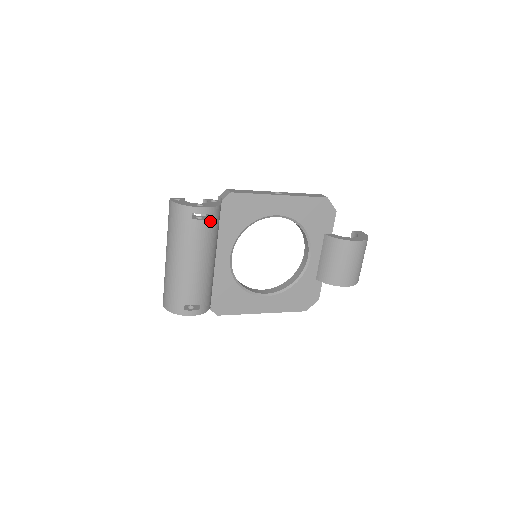
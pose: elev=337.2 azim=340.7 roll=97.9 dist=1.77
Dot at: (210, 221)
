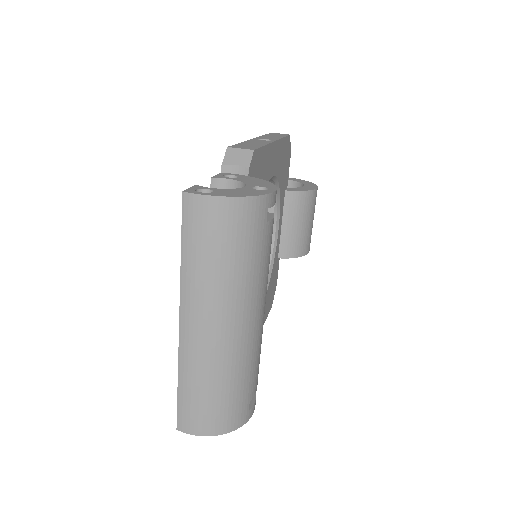
Dot at: occluded
